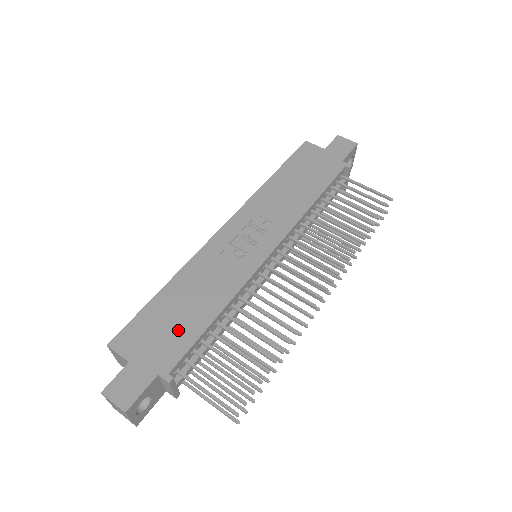
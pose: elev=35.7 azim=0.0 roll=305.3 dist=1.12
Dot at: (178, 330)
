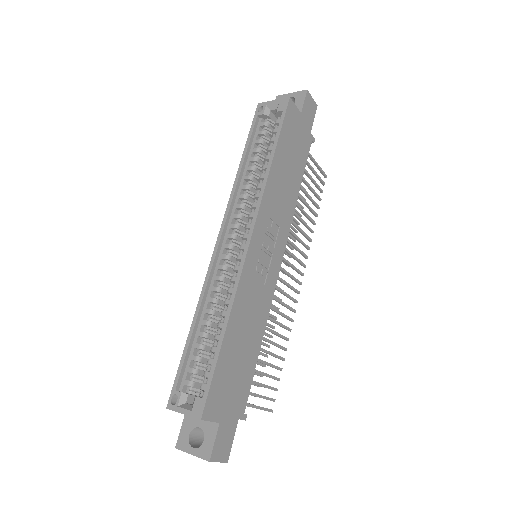
Dot at: (242, 373)
